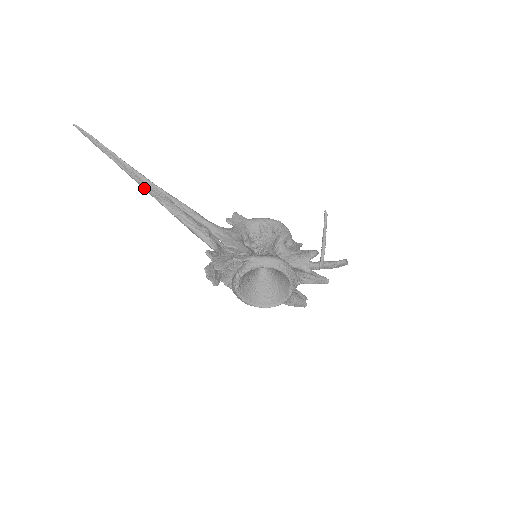
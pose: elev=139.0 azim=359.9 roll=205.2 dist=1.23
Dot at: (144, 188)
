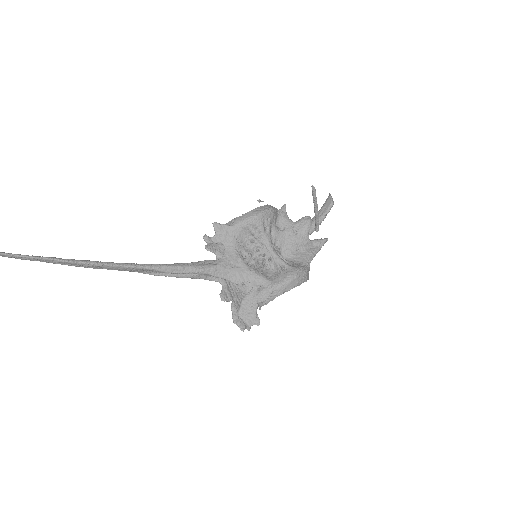
Dot at: occluded
